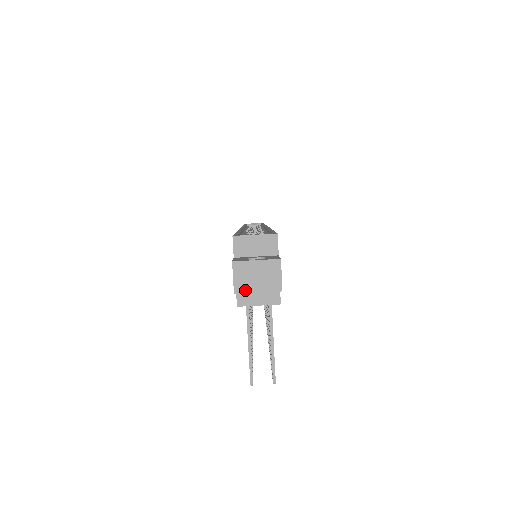
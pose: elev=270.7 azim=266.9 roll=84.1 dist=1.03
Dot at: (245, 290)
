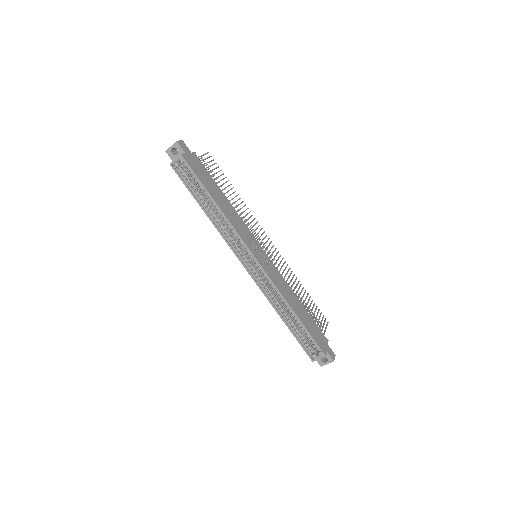
Dot at: occluded
